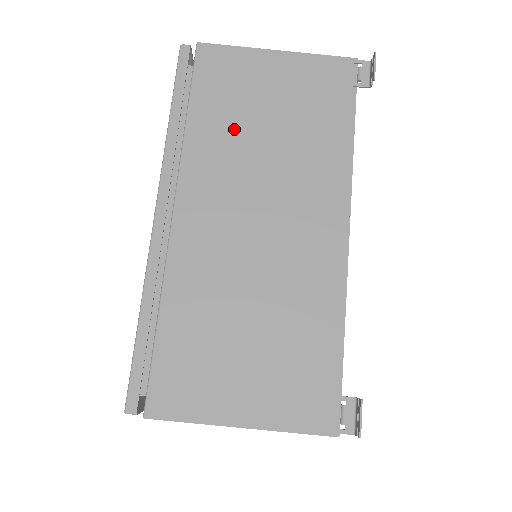
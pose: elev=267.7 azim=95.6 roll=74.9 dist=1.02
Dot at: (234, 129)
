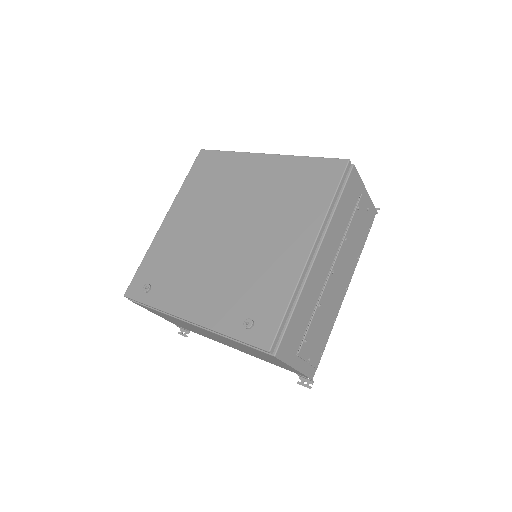
Dot at: (243, 347)
